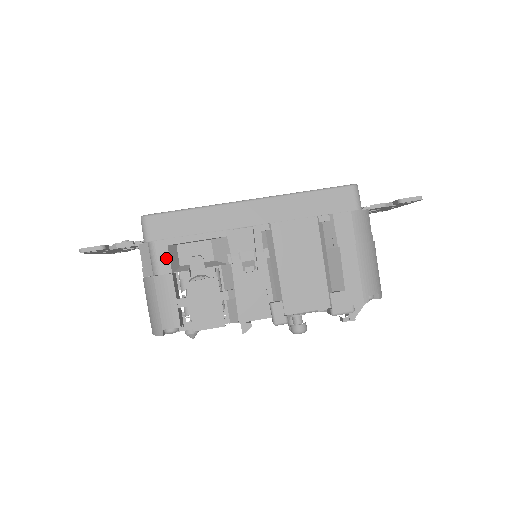
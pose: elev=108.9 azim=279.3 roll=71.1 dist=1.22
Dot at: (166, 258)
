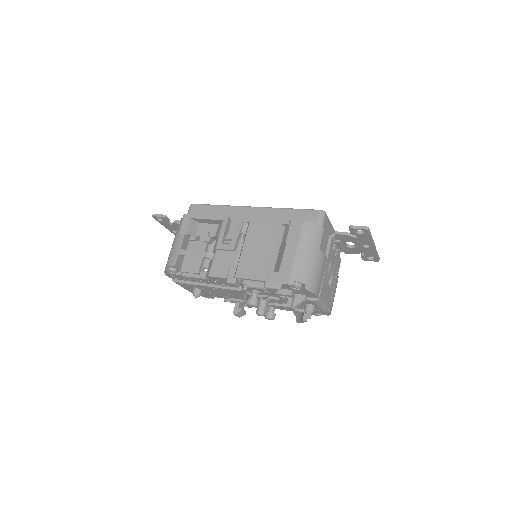
Dot at: (187, 225)
